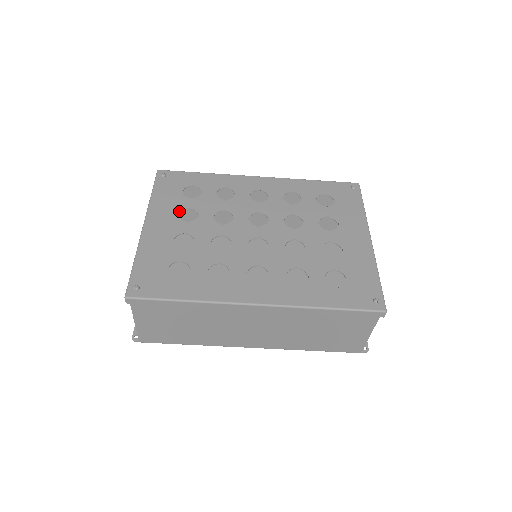
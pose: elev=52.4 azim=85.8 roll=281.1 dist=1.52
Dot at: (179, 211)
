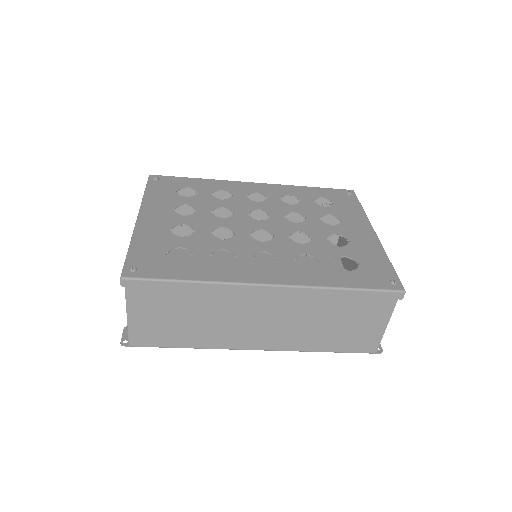
Dot at: (175, 207)
